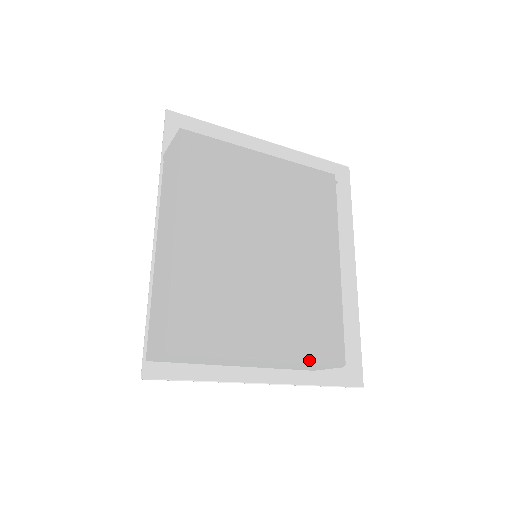
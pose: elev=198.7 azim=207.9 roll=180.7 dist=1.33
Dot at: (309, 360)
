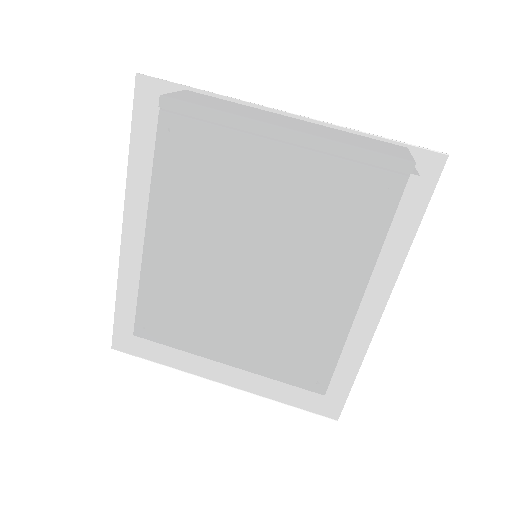
Dot at: (276, 380)
